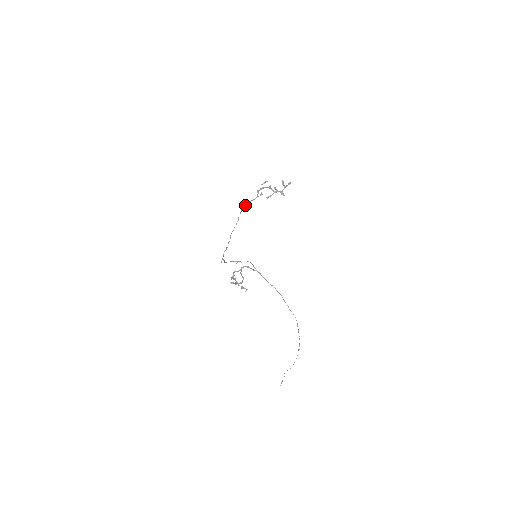
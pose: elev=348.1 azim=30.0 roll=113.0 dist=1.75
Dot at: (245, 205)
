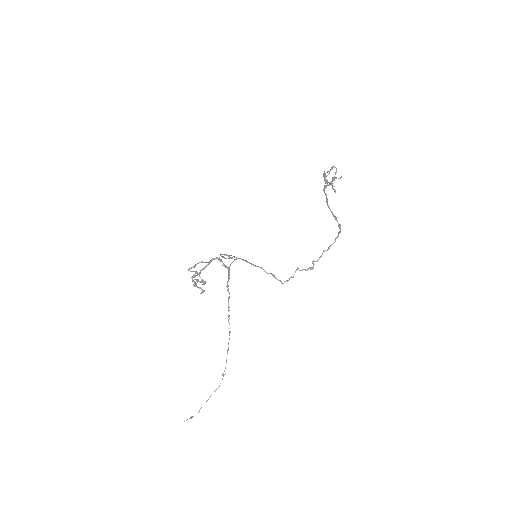
Dot at: occluded
